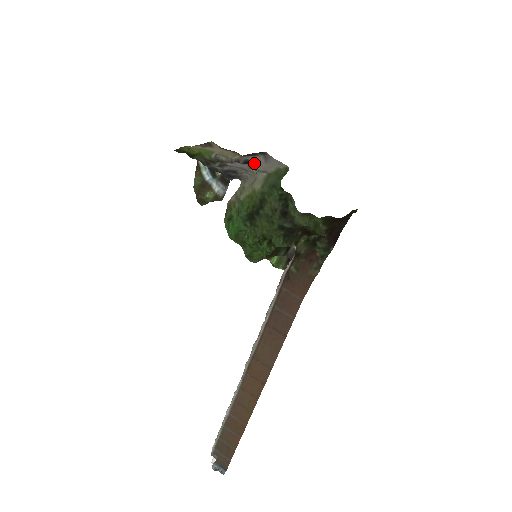
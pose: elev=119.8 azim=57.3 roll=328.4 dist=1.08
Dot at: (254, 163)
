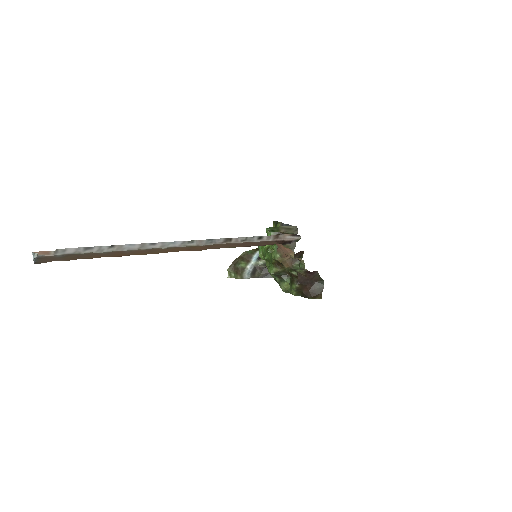
Dot at: occluded
